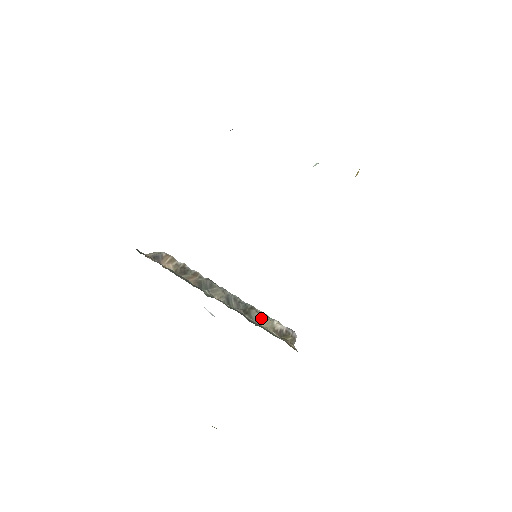
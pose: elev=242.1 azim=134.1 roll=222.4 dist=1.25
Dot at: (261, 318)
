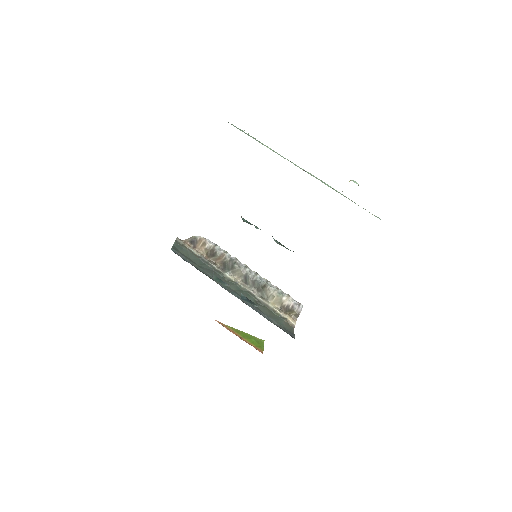
Dot at: (271, 295)
